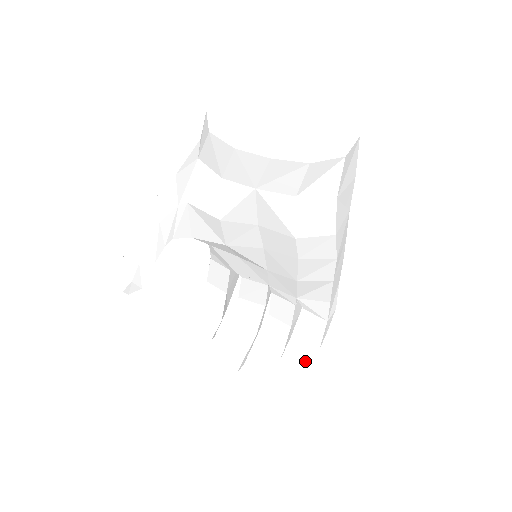
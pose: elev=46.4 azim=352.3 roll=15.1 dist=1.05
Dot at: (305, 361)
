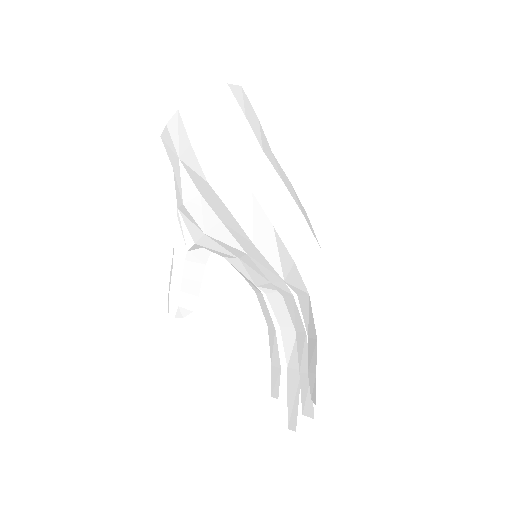
Dot at: (314, 367)
